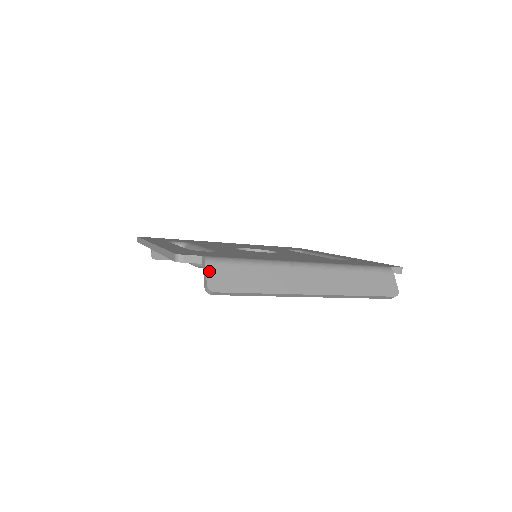
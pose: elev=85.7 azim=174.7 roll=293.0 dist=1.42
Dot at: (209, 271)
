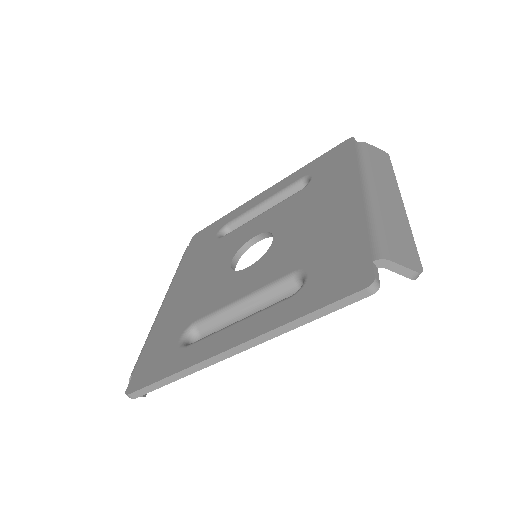
Dot at: (399, 262)
